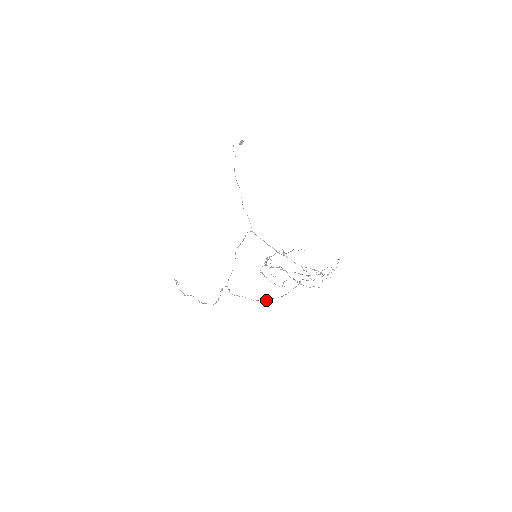
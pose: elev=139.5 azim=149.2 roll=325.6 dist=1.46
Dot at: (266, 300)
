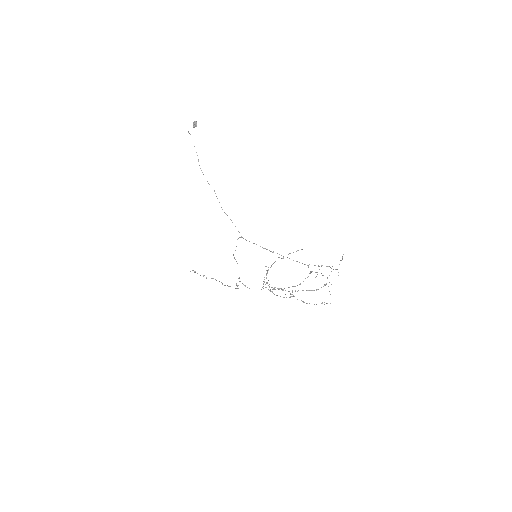
Dot at: occluded
